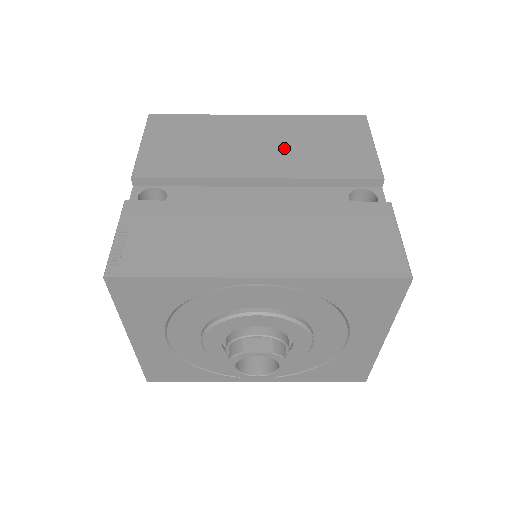
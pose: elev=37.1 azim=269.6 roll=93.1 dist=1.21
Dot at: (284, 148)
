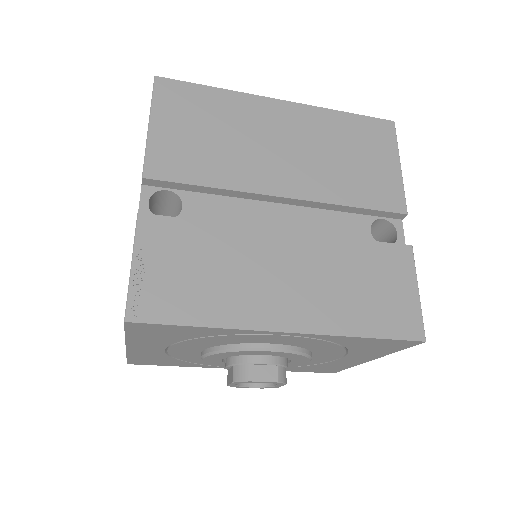
Dot at: (311, 157)
